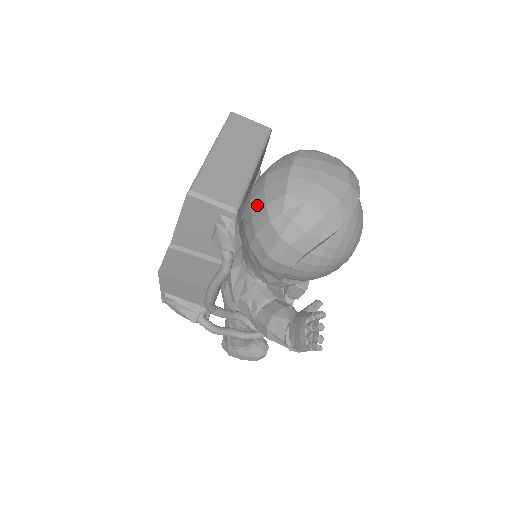
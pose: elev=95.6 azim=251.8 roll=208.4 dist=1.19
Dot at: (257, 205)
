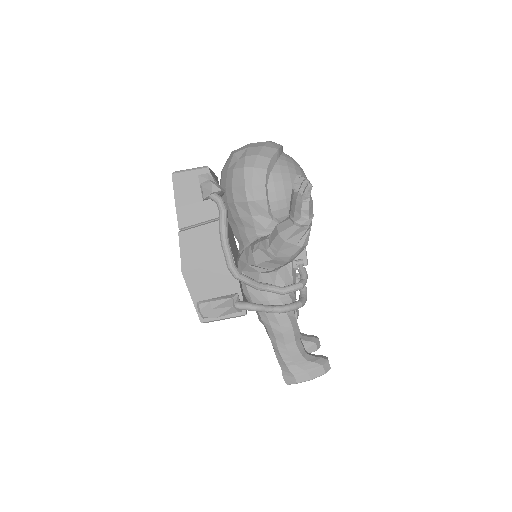
Dot at: (224, 179)
